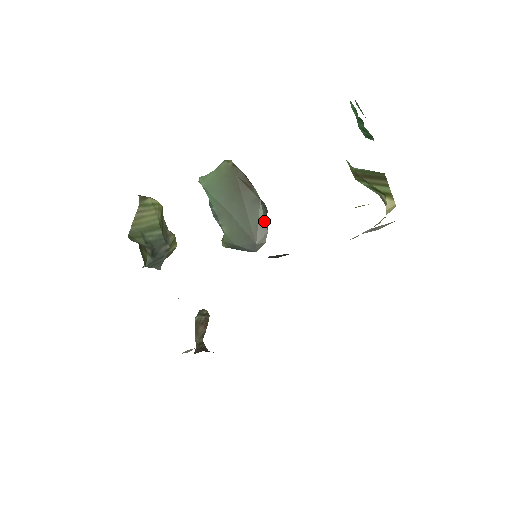
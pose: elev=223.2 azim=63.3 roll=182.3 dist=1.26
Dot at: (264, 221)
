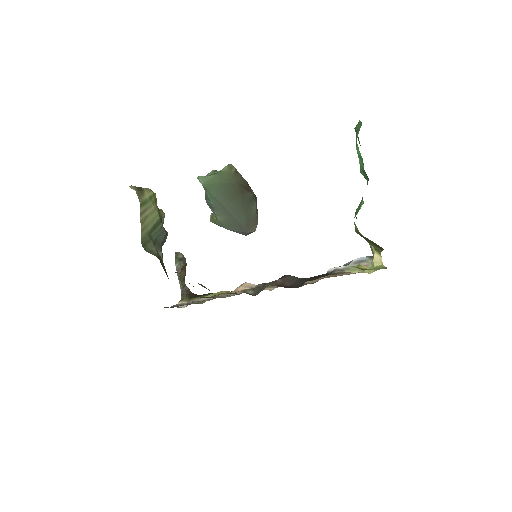
Dot at: (256, 214)
